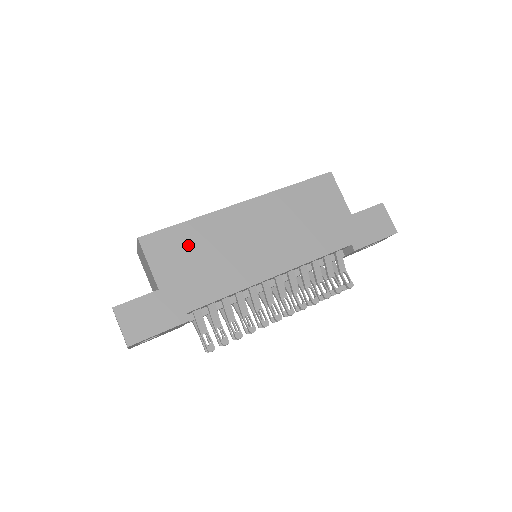
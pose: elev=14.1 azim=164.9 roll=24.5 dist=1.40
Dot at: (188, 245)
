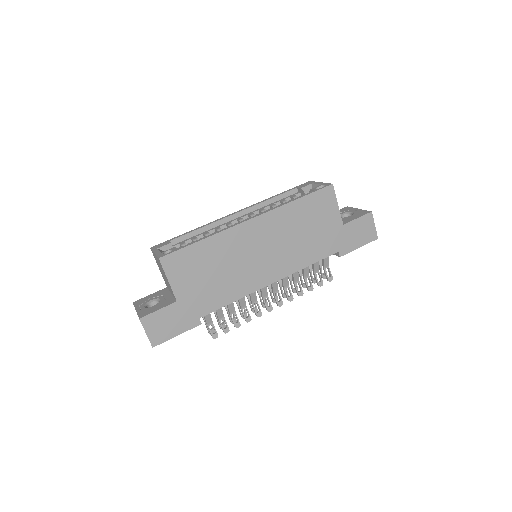
Dot at: (202, 262)
